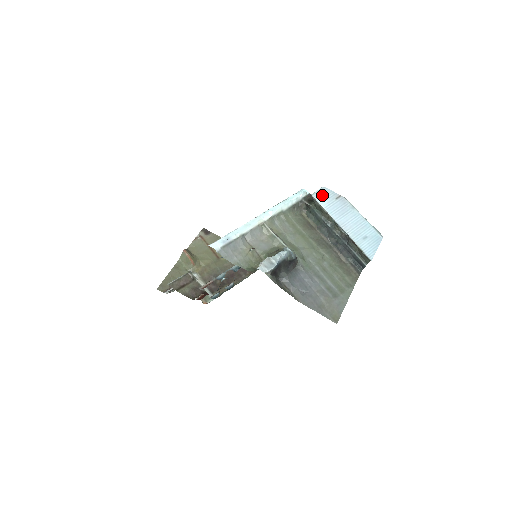
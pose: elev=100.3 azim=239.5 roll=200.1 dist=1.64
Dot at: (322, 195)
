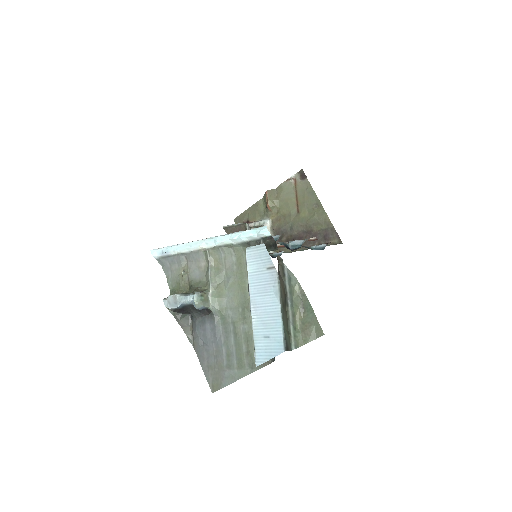
Dot at: (256, 255)
